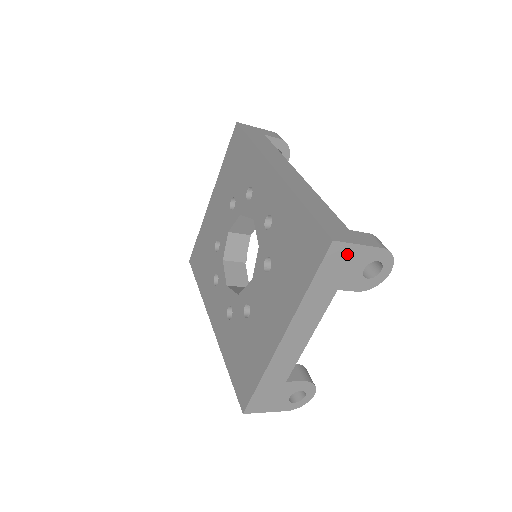
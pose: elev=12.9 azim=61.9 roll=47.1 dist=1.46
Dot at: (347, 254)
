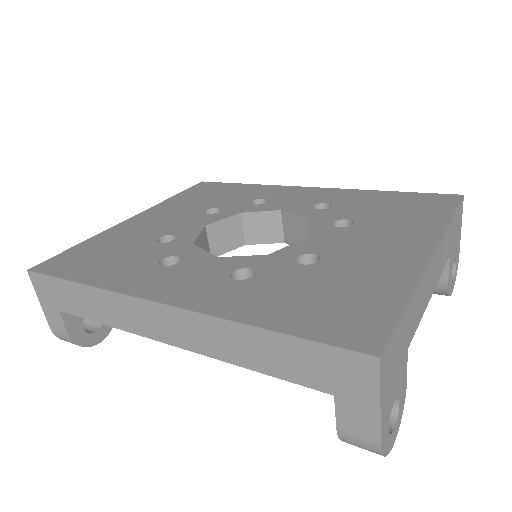
Dot at: (459, 224)
